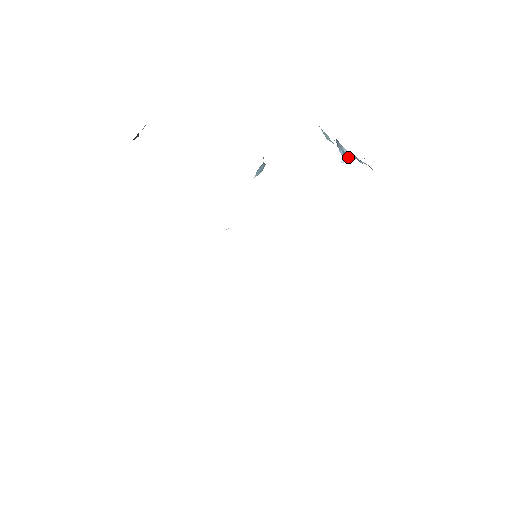
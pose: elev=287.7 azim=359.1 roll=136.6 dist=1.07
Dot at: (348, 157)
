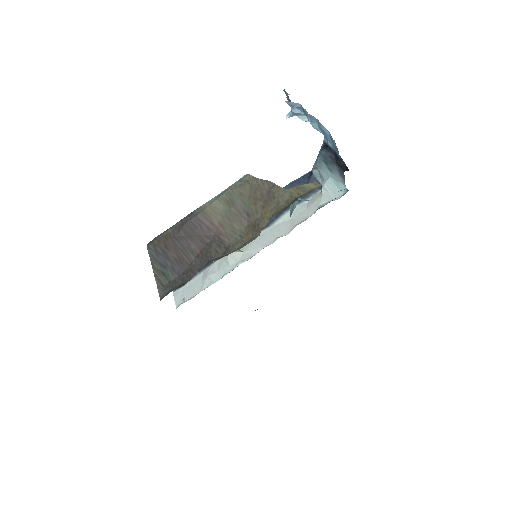
Dot at: (300, 118)
